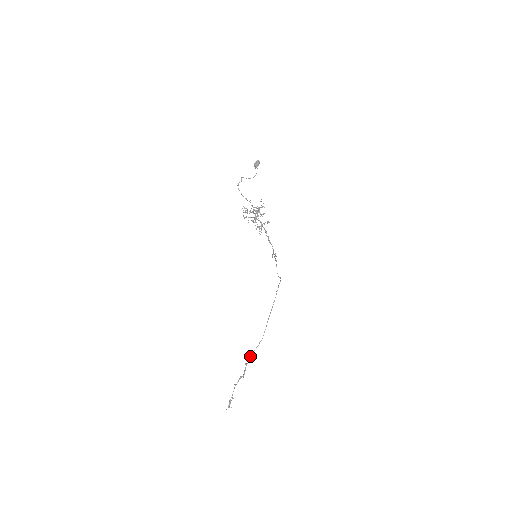
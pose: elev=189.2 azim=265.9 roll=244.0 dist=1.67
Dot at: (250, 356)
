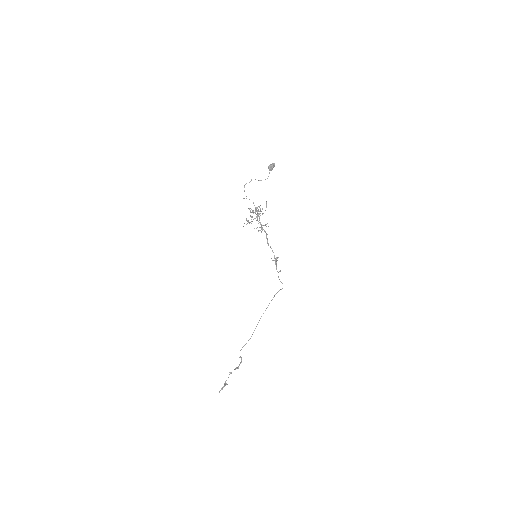
Dot at: (240, 350)
